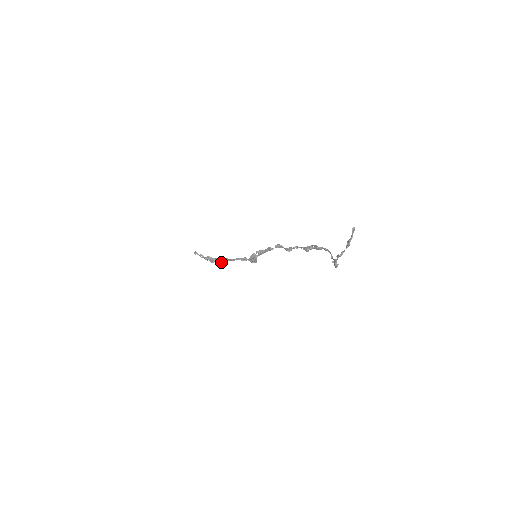
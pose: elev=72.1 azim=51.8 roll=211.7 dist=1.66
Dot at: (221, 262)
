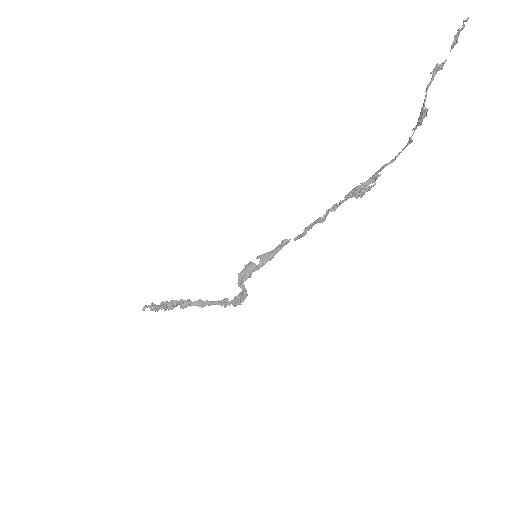
Dot at: (183, 303)
